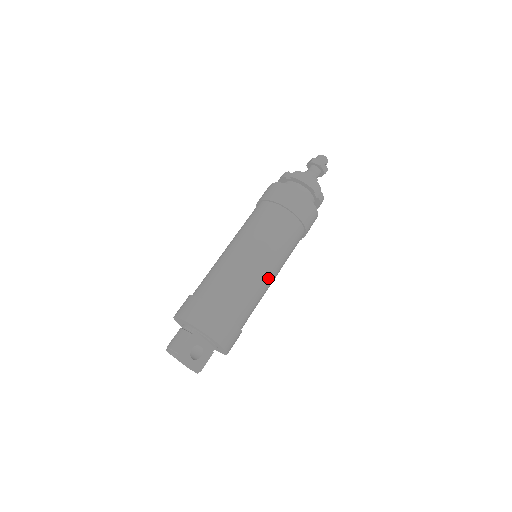
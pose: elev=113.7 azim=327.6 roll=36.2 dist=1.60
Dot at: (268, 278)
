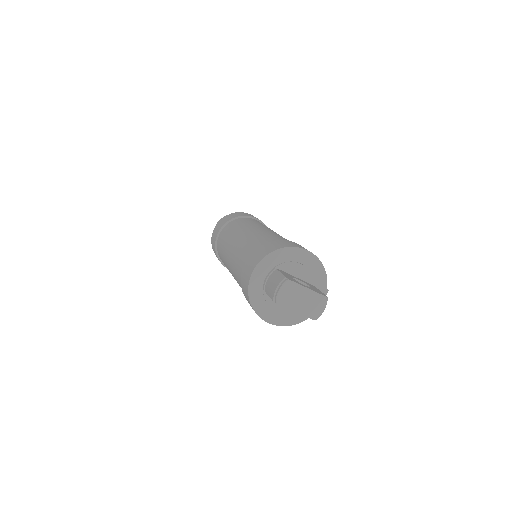
Dot at: occluded
